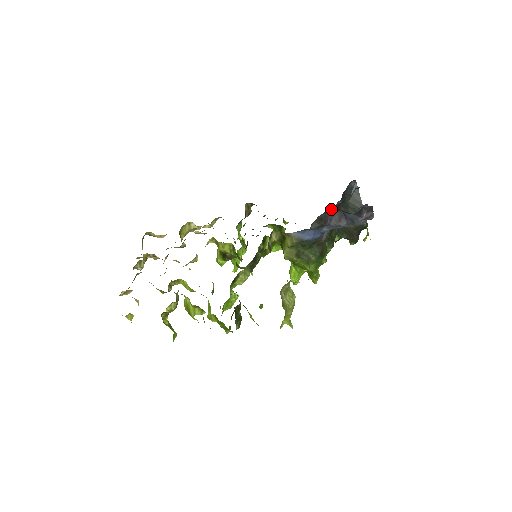
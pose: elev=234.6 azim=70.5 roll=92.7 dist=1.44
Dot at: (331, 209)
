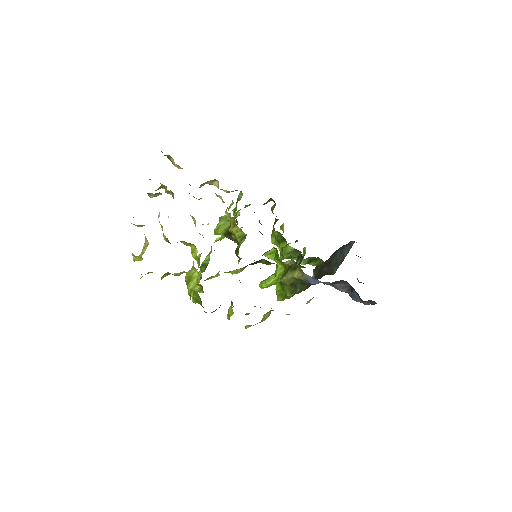
Dot at: occluded
